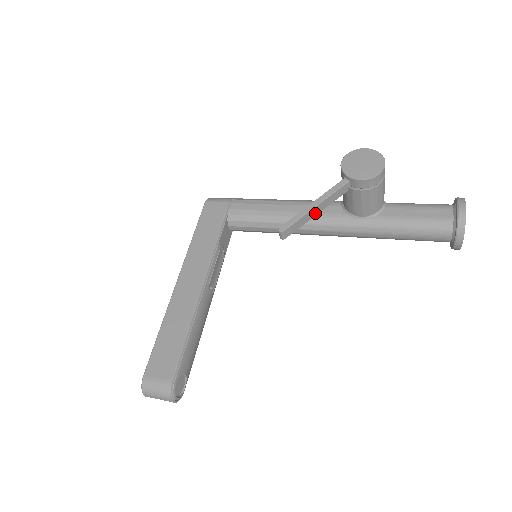
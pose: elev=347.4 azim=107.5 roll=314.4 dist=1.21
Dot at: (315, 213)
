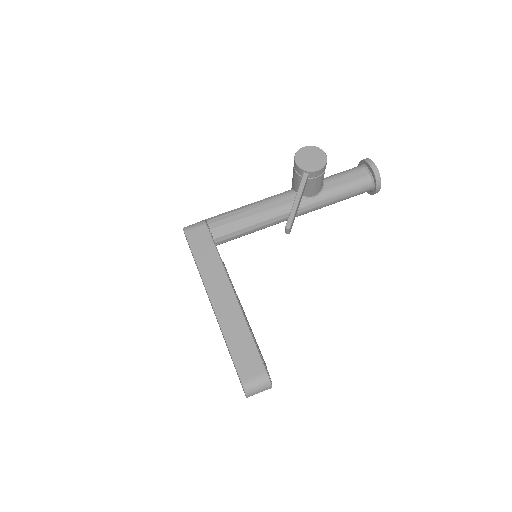
Dot at: (298, 206)
